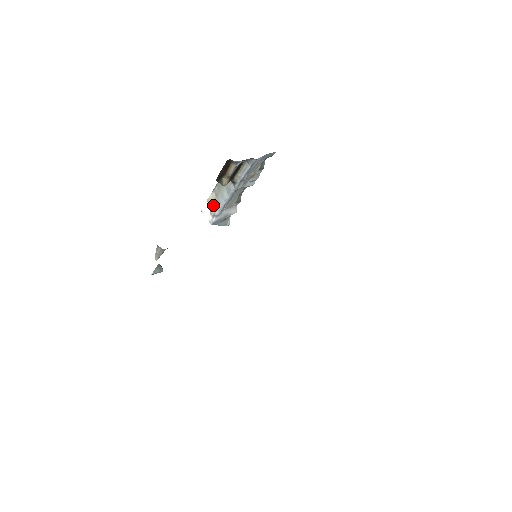
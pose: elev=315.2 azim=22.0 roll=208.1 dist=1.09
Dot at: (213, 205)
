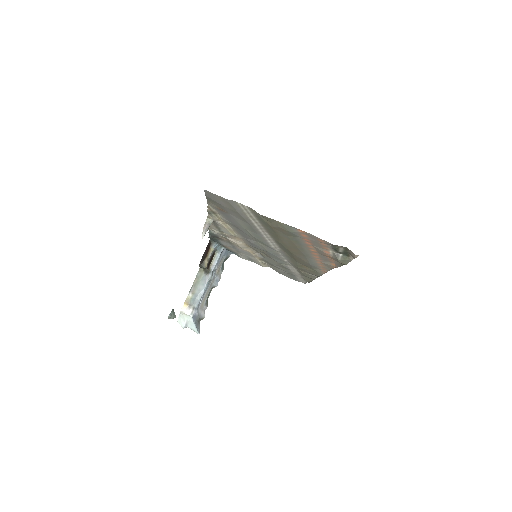
Dot at: (191, 301)
